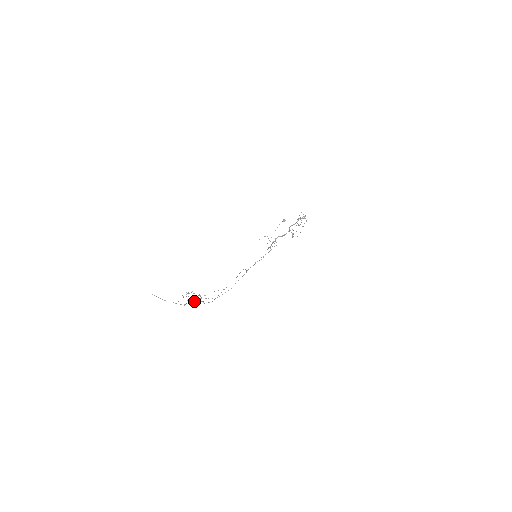
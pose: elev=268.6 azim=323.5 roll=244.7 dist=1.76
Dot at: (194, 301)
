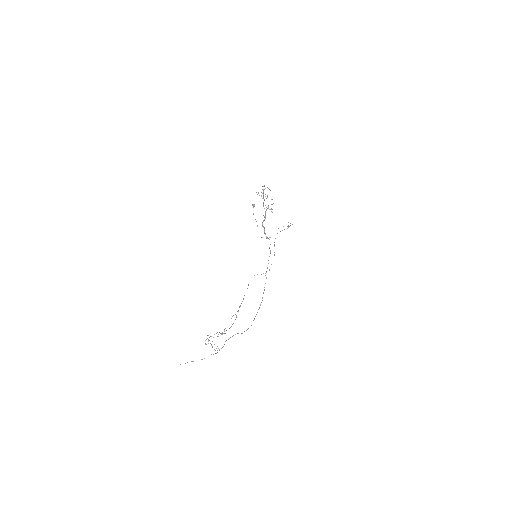
Dot at: occluded
